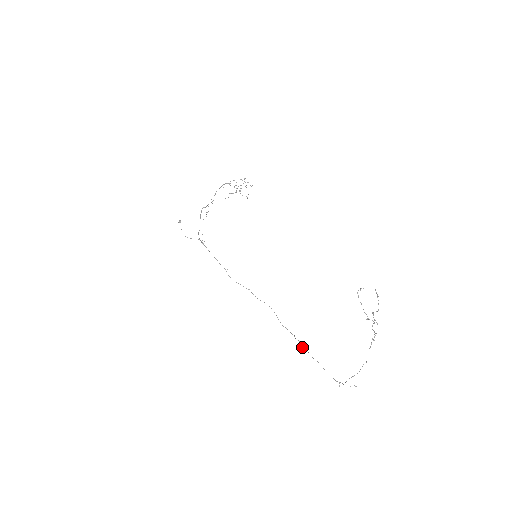
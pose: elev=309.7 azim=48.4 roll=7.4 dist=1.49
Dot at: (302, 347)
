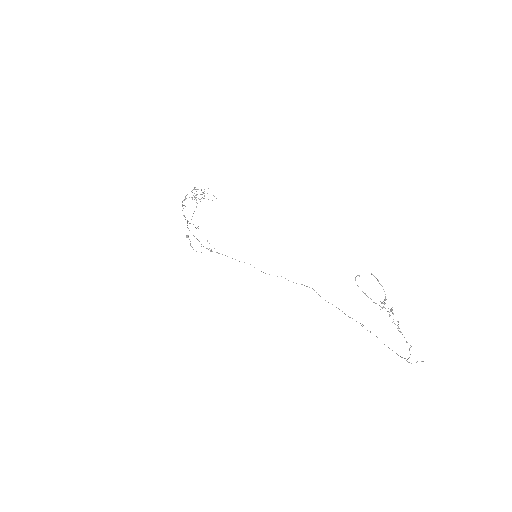
Dot at: occluded
